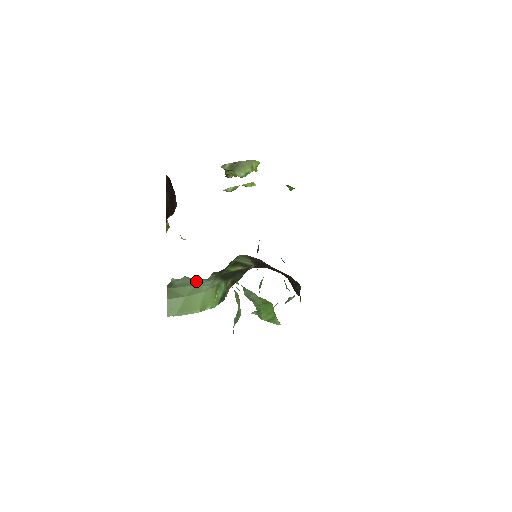
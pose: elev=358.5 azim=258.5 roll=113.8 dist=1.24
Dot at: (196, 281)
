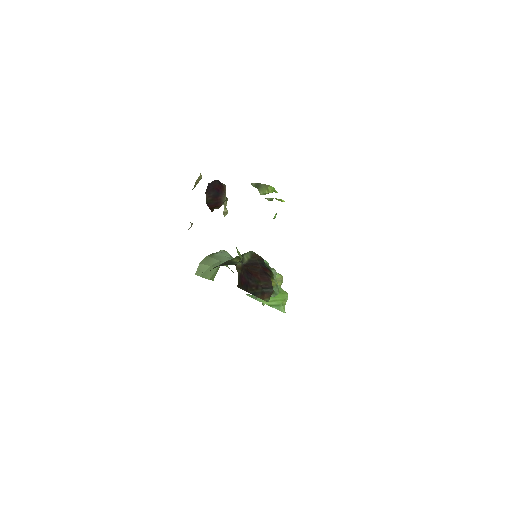
Dot at: (225, 258)
